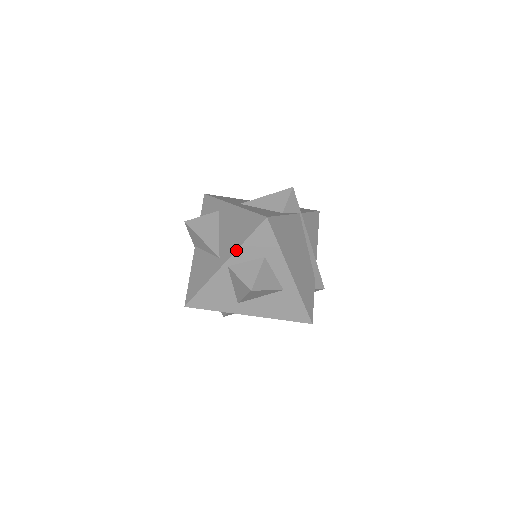
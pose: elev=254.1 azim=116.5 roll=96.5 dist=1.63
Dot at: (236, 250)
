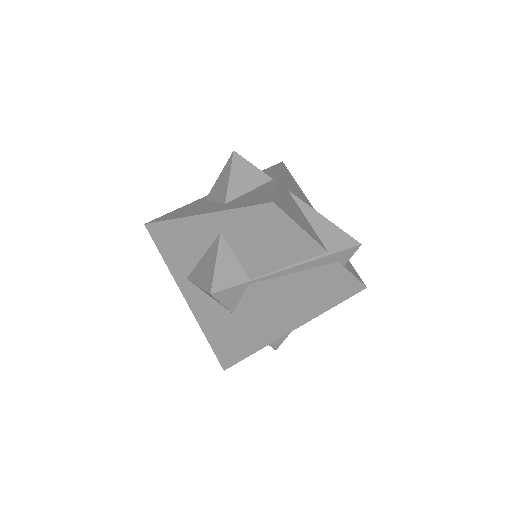
Dot at: occluded
